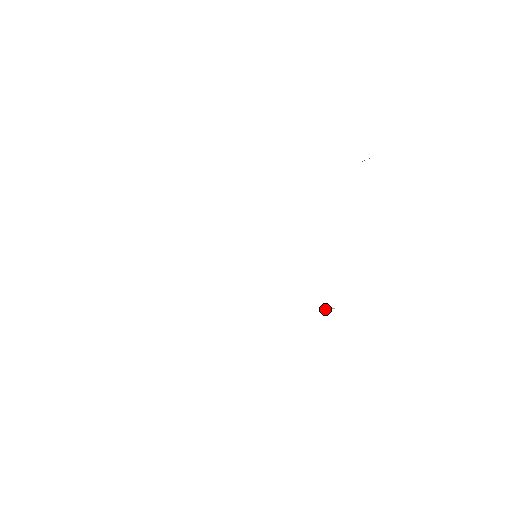
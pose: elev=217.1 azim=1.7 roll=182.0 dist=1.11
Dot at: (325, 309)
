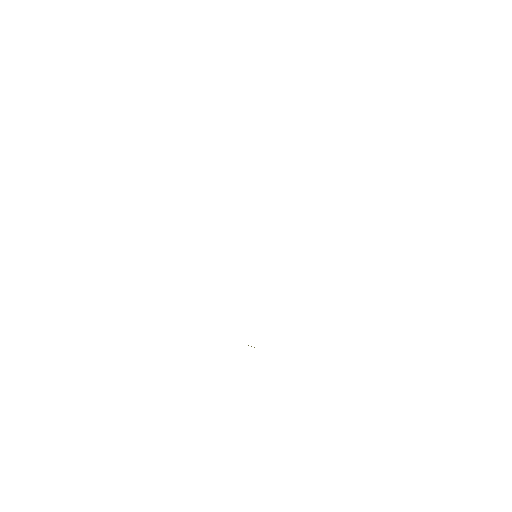
Dot at: (248, 345)
